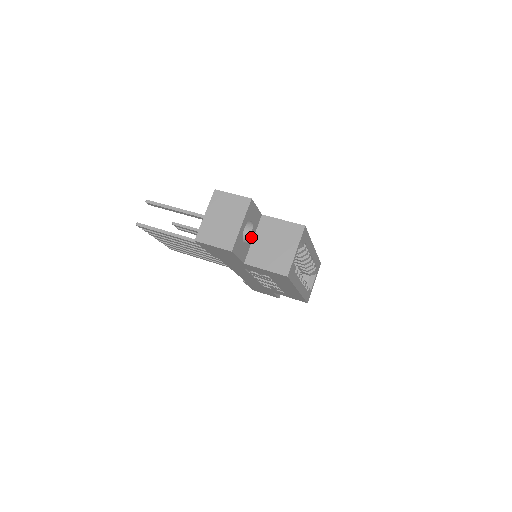
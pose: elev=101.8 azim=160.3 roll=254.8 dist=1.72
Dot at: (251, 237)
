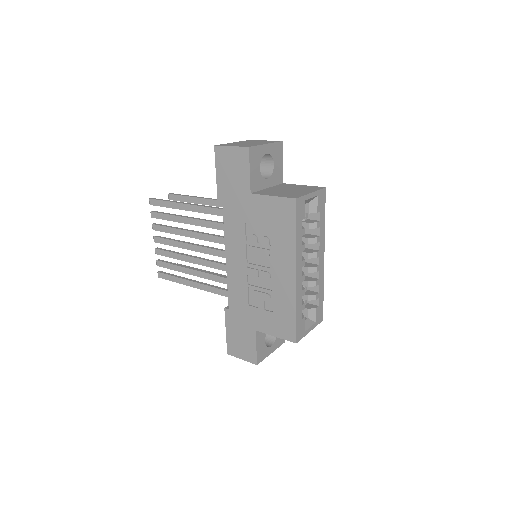
Dot at: (267, 182)
